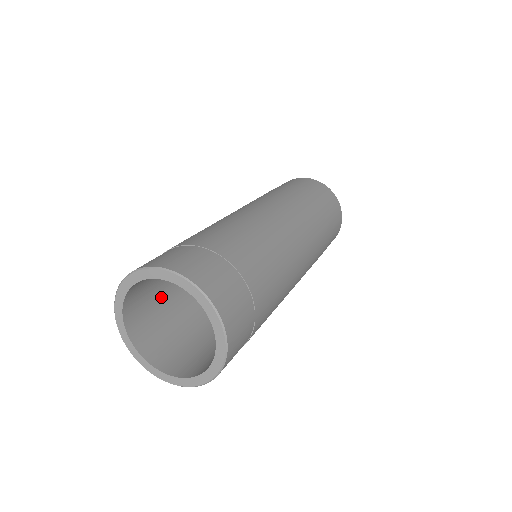
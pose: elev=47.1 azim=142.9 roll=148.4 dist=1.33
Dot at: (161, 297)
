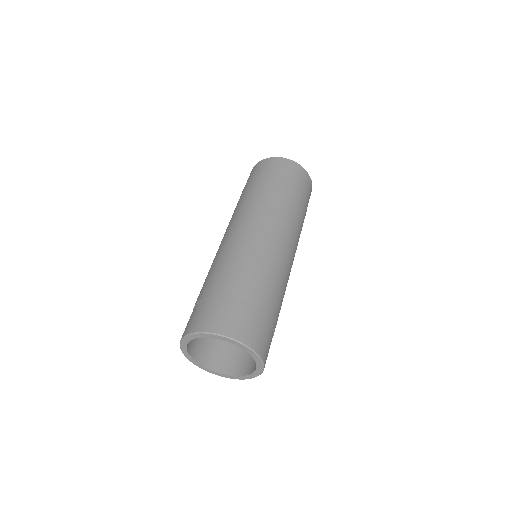
Dot at: occluded
